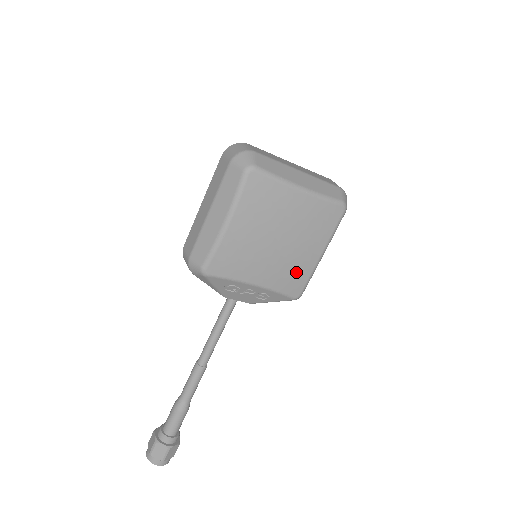
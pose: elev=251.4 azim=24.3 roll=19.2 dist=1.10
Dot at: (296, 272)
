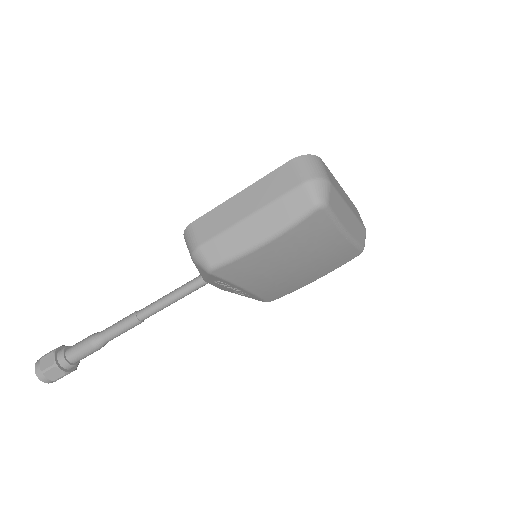
Dot at: (286, 288)
